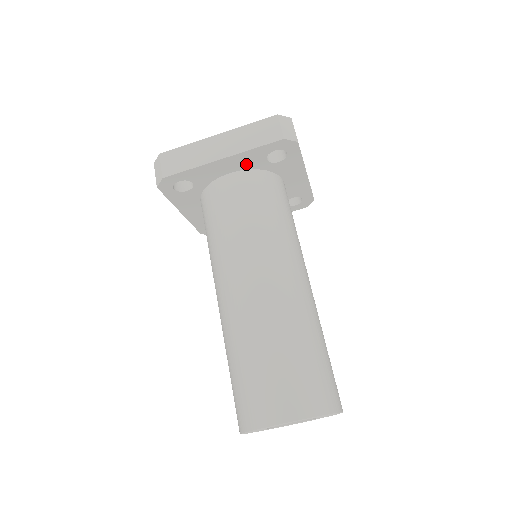
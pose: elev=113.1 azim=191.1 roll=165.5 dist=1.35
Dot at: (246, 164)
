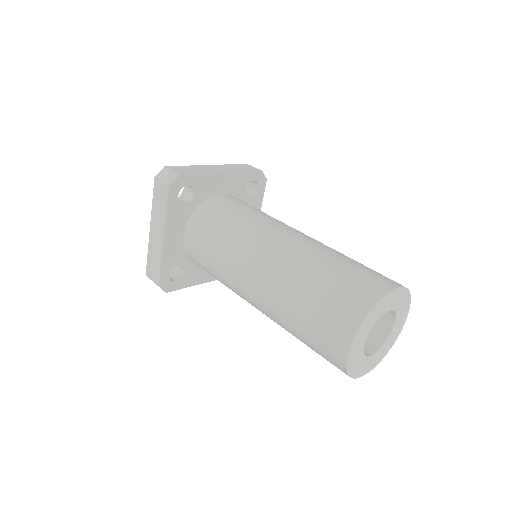
Dot at: (233, 188)
